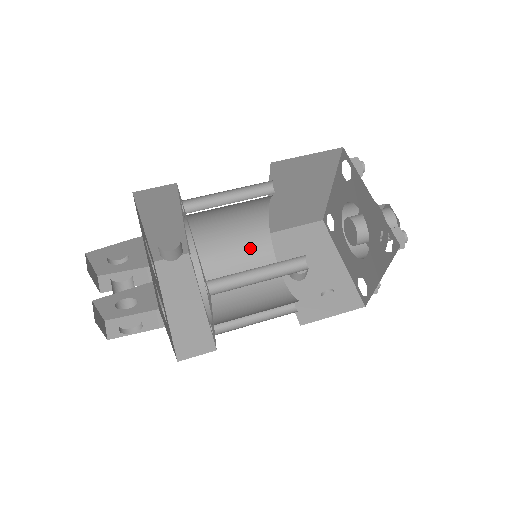
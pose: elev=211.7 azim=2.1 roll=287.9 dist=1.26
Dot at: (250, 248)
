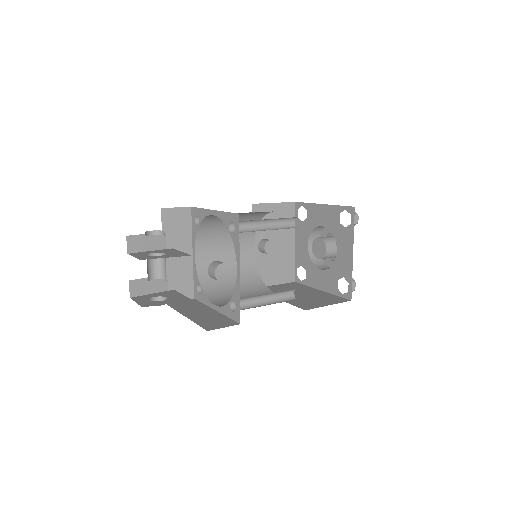
Dot at: occluded
